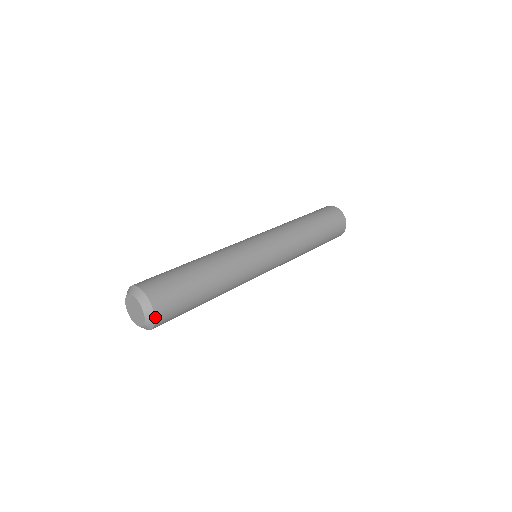
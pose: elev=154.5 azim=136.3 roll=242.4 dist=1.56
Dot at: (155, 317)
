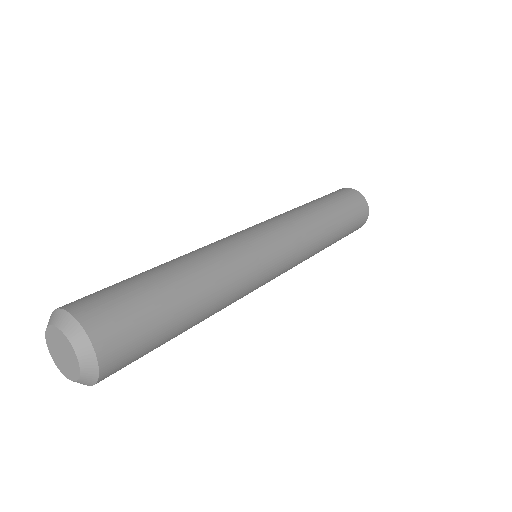
Dot at: (92, 343)
